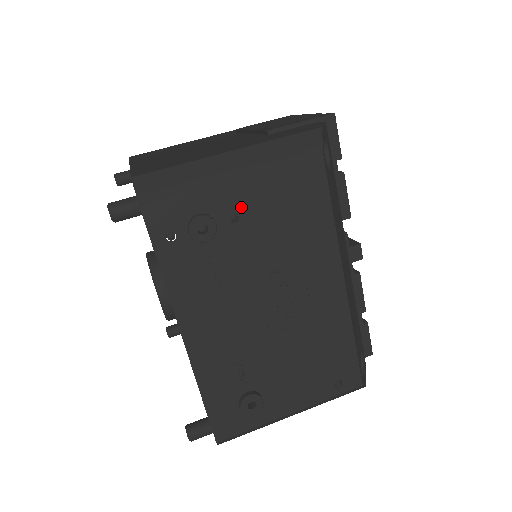
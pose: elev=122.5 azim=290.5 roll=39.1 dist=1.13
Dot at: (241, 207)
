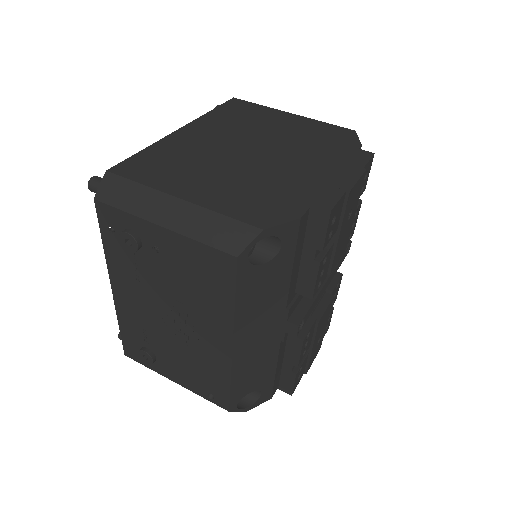
Dot at: (162, 246)
